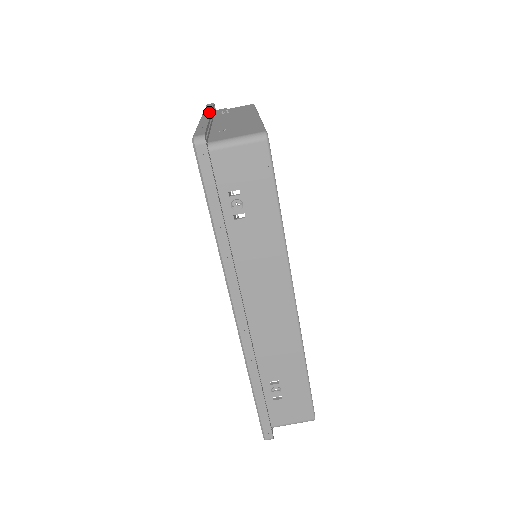
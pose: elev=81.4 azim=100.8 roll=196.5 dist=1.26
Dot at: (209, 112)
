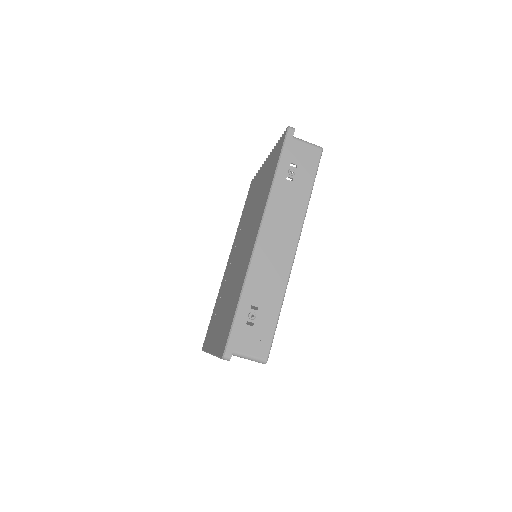
Dot at: occluded
